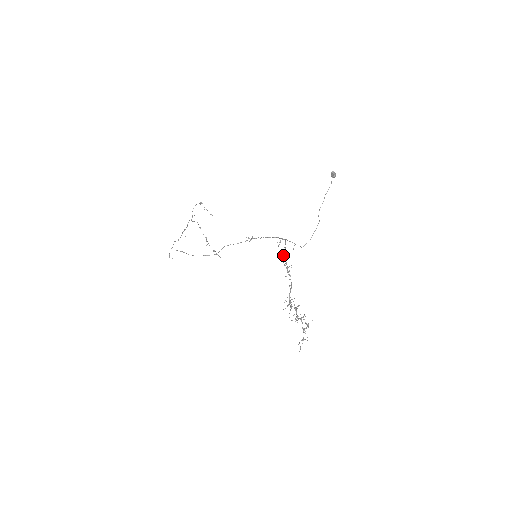
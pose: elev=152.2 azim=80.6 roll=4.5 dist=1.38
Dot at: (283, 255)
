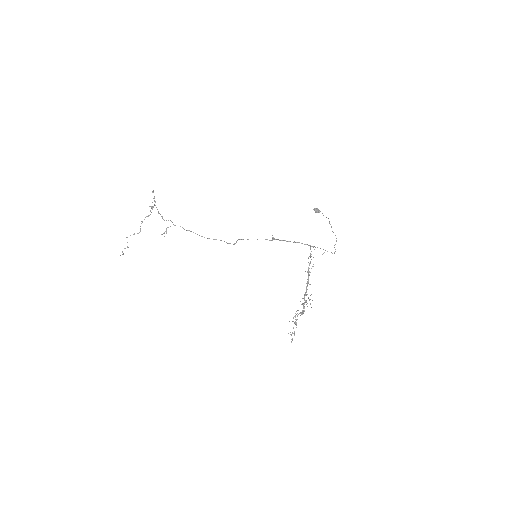
Dot at: occluded
